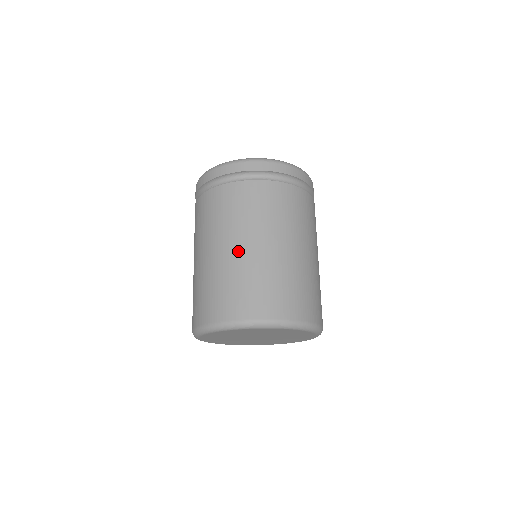
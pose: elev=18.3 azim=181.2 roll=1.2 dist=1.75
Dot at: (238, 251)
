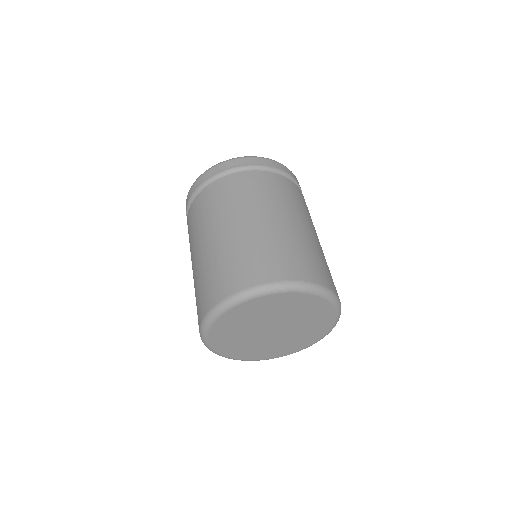
Dot at: (199, 255)
